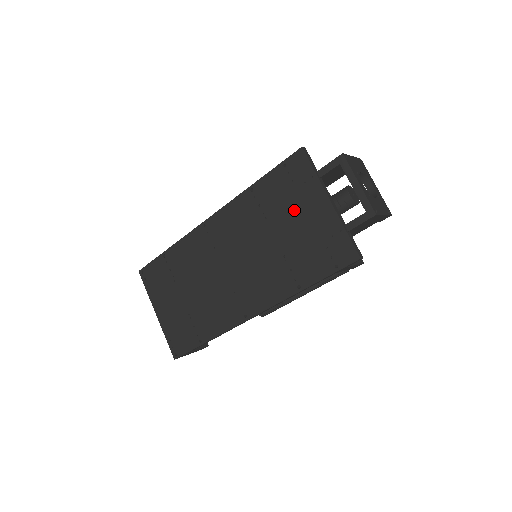
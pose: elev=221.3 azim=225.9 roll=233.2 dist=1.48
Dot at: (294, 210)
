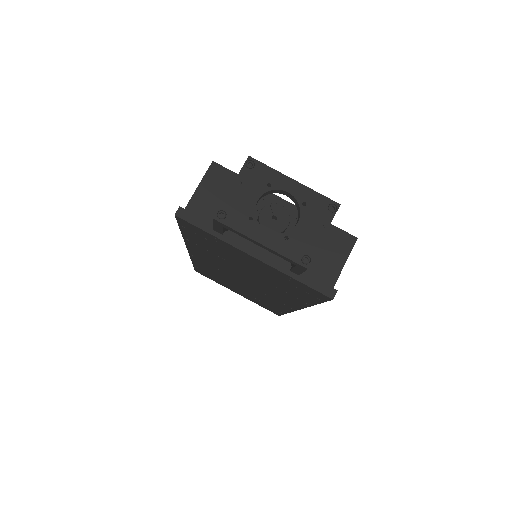
Dot at: (235, 258)
